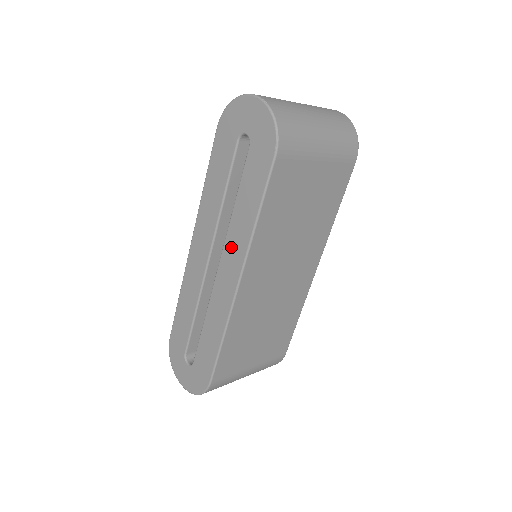
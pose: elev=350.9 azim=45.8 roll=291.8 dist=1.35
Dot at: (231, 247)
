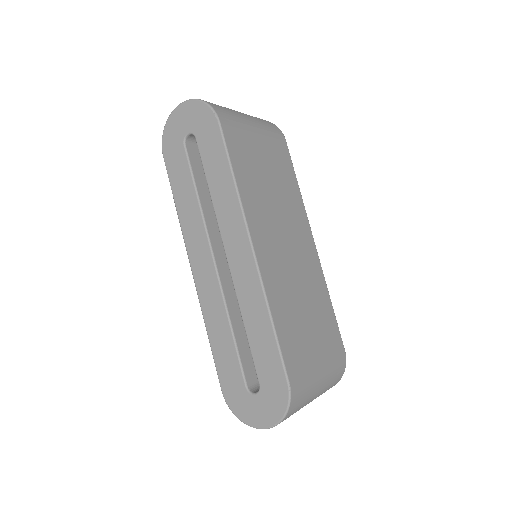
Dot at: (227, 226)
